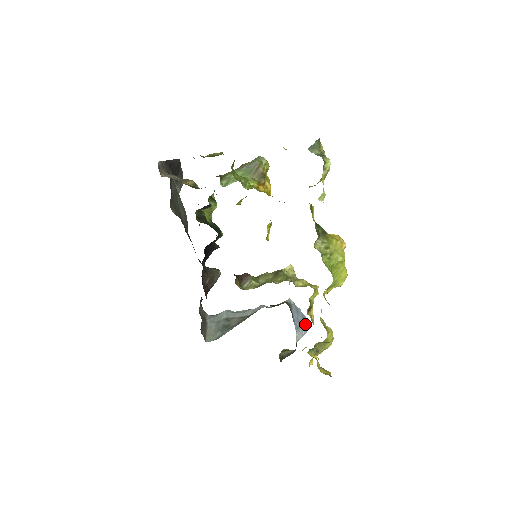
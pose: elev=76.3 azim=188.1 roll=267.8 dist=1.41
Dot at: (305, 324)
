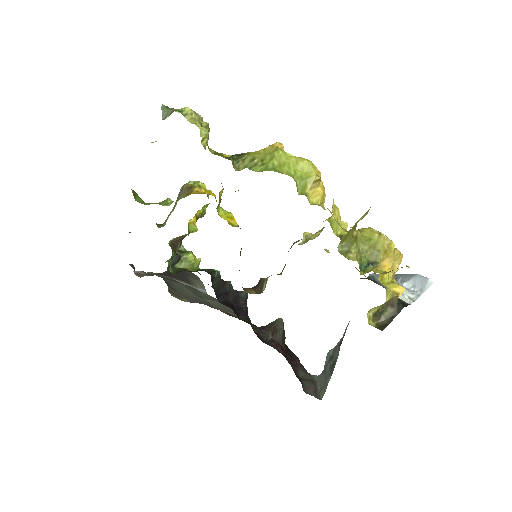
Dot at: (398, 276)
